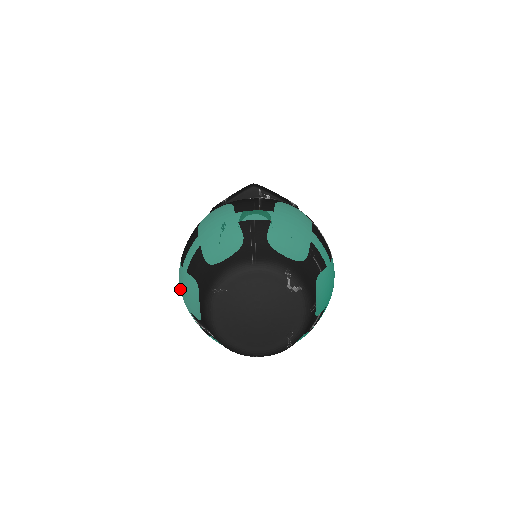
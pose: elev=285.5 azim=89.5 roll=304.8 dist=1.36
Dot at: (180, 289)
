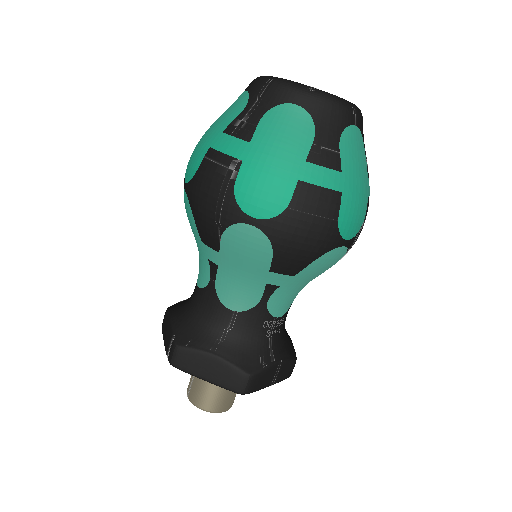
Dot at: occluded
